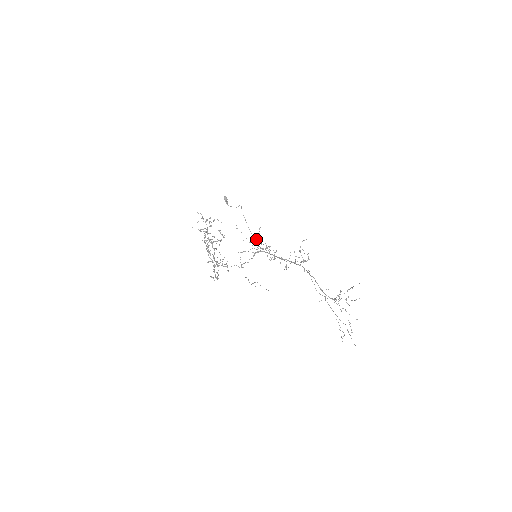
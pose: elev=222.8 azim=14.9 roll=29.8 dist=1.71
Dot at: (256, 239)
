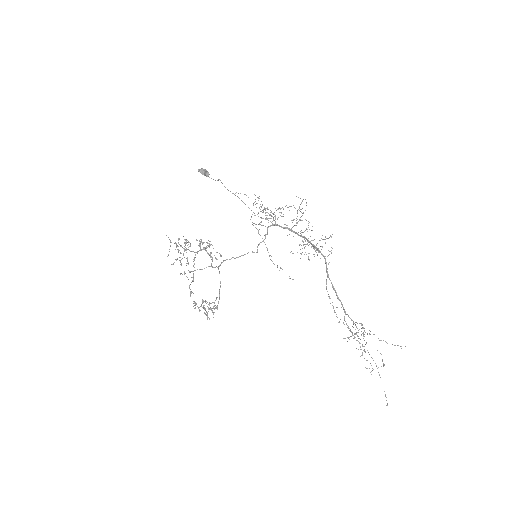
Dot at: occluded
